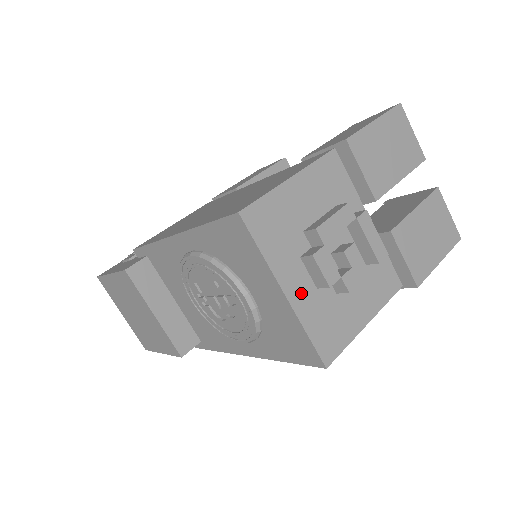
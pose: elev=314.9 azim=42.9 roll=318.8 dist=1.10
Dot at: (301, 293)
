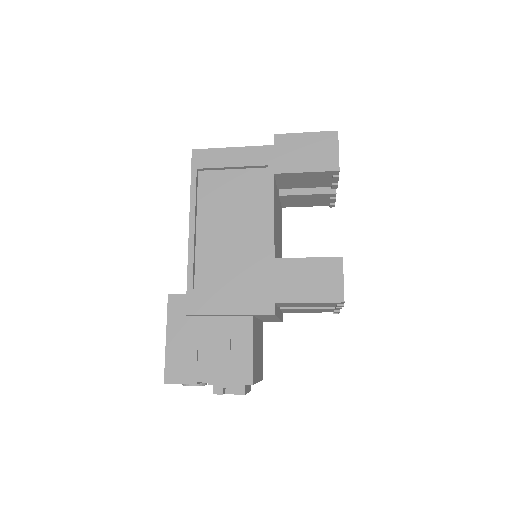
Dot at: occluded
